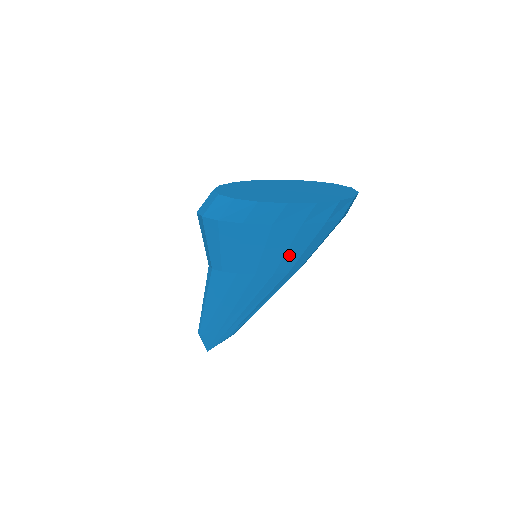
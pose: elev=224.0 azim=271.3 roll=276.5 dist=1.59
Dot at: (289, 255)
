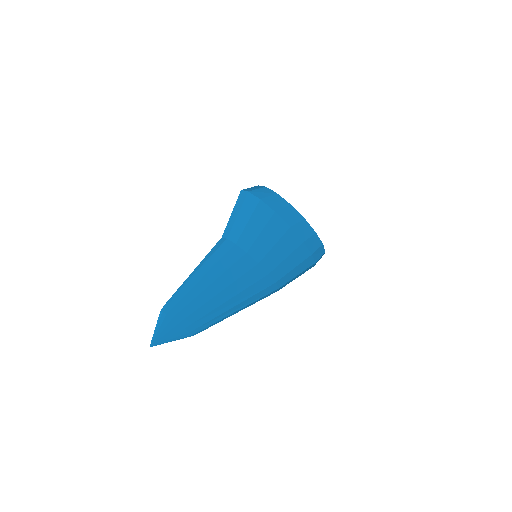
Dot at: (285, 264)
